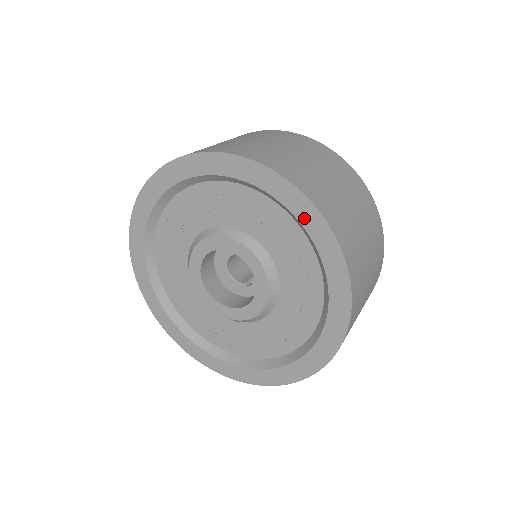
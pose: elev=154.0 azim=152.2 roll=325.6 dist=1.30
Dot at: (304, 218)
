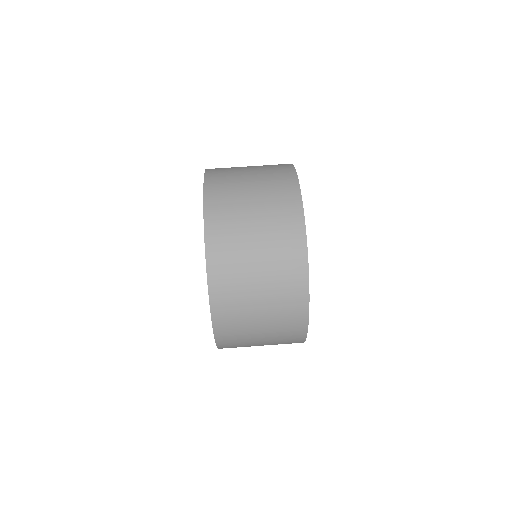
Dot at: occluded
